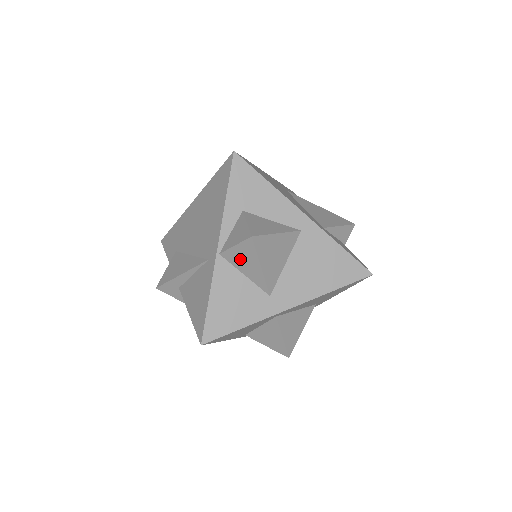
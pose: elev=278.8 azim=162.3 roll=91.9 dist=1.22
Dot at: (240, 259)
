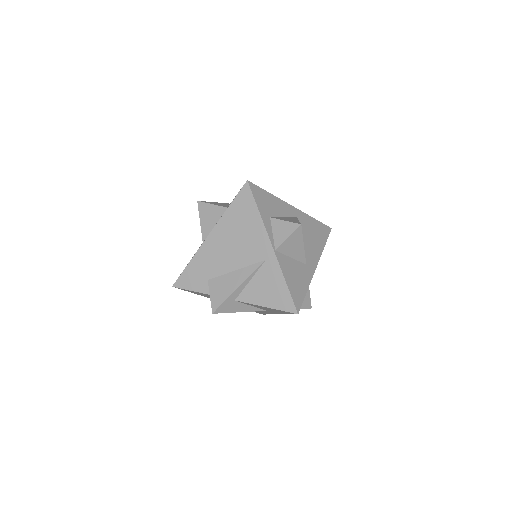
Dot at: (290, 246)
